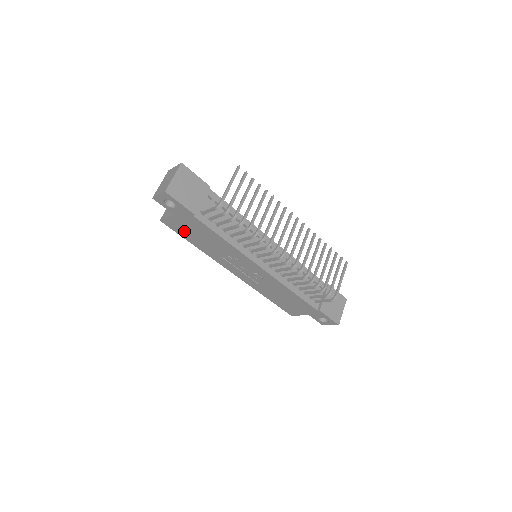
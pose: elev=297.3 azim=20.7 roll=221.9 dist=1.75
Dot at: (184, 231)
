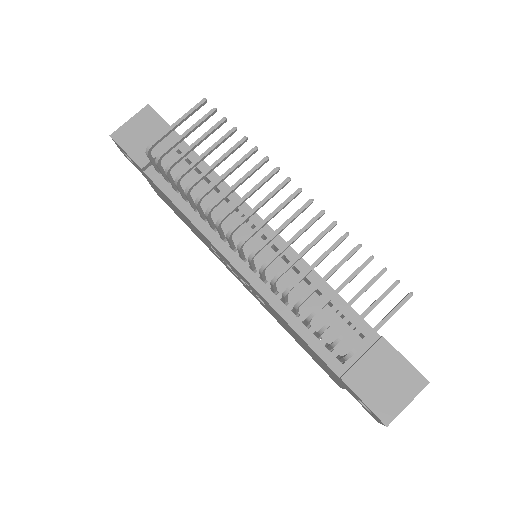
Dot at: (170, 206)
